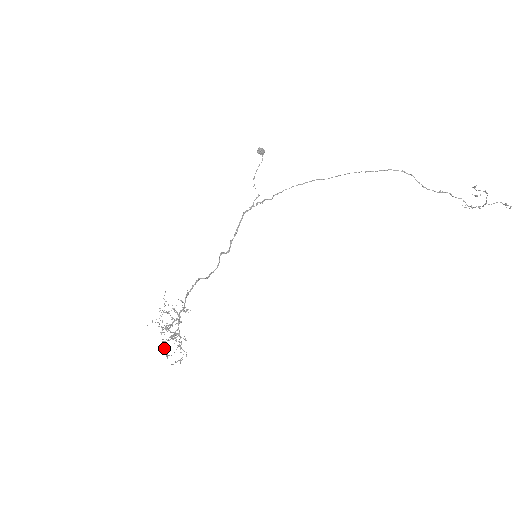
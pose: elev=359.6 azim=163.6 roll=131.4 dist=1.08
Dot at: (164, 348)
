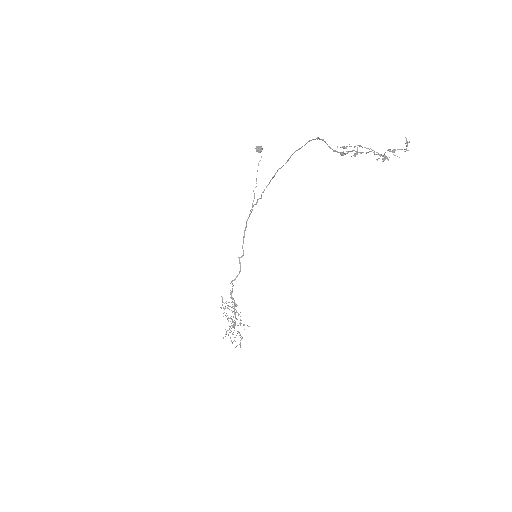
Dot at: occluded
